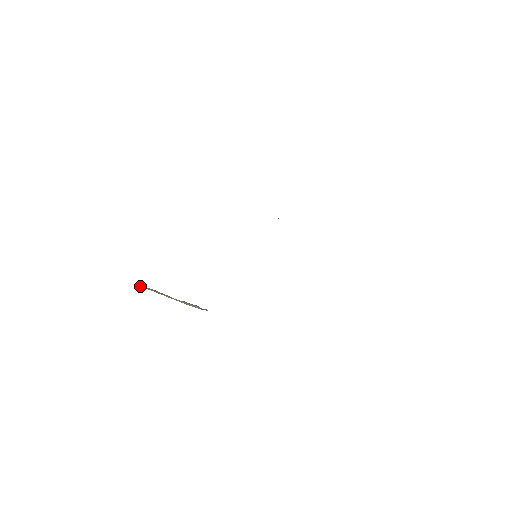
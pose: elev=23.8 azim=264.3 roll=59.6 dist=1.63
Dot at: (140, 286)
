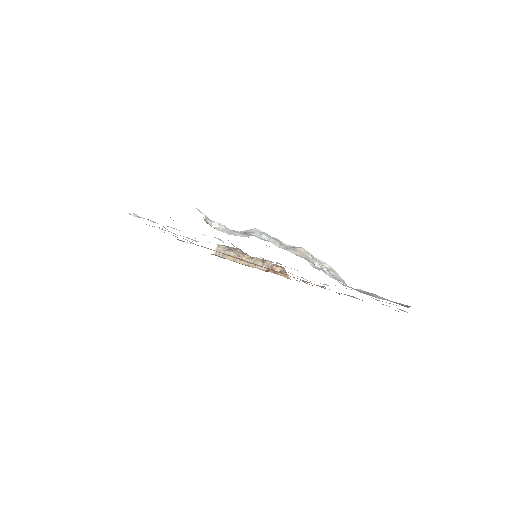
Dot at: (216, 254)
